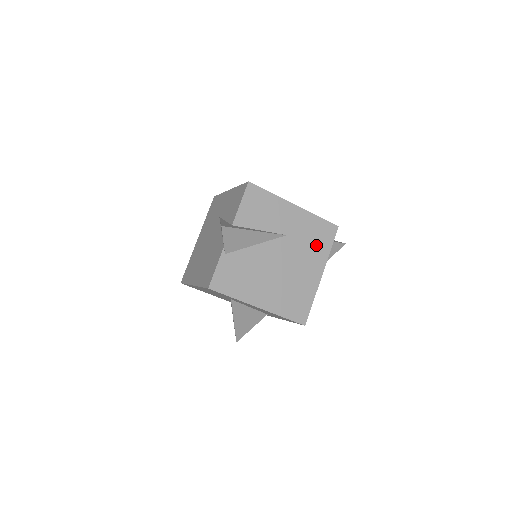
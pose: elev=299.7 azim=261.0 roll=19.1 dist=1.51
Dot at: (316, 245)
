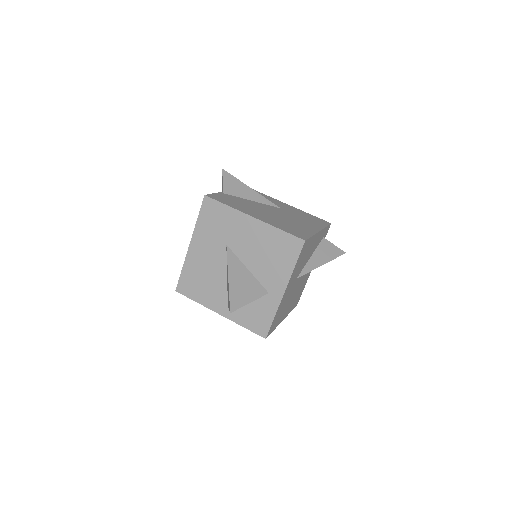
Dot at: (310, 221)
